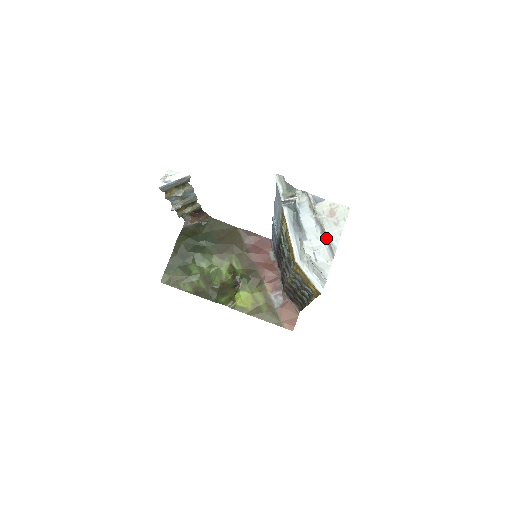
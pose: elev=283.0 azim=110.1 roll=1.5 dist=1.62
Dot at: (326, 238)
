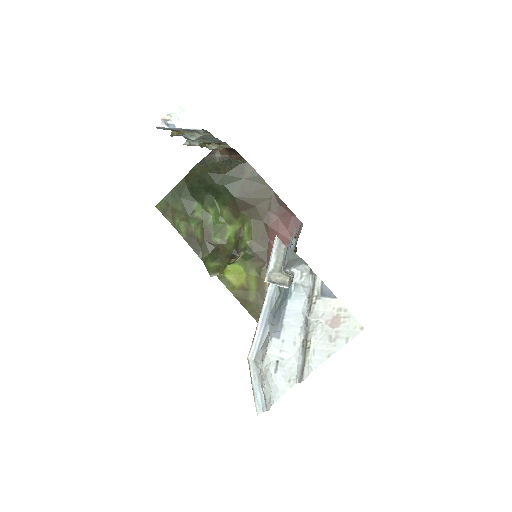
Dot at: (304, 353)
